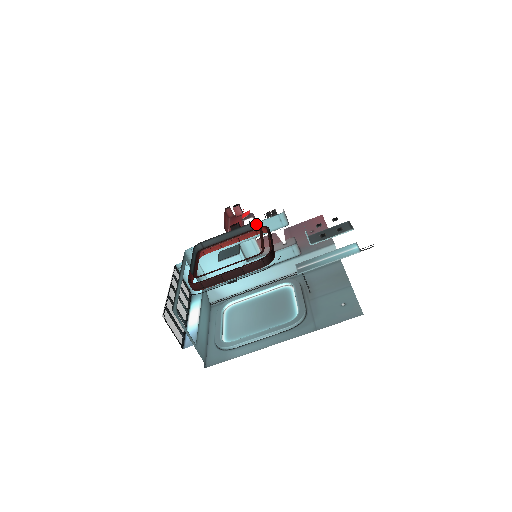
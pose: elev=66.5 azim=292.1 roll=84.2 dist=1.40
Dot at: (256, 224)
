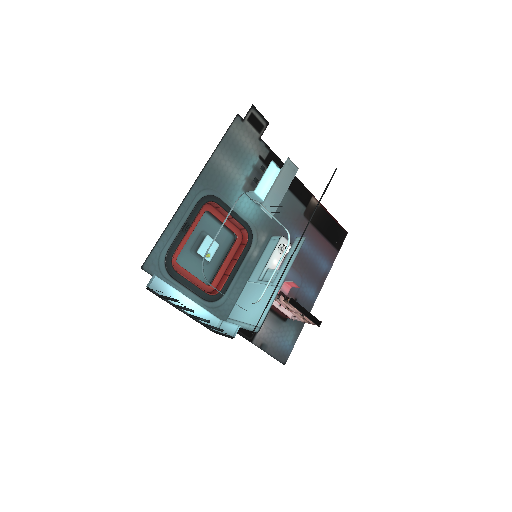
Dot at: (236, 239)
